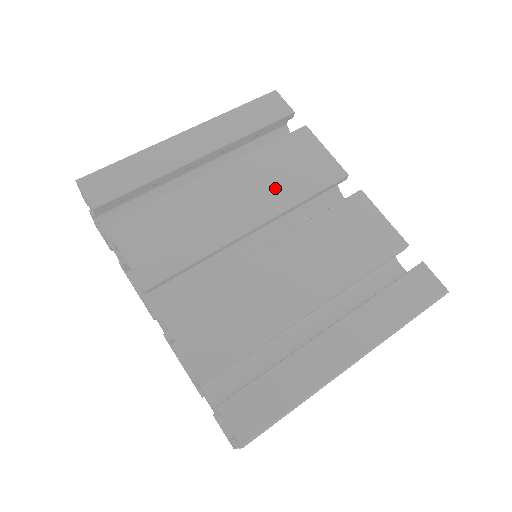
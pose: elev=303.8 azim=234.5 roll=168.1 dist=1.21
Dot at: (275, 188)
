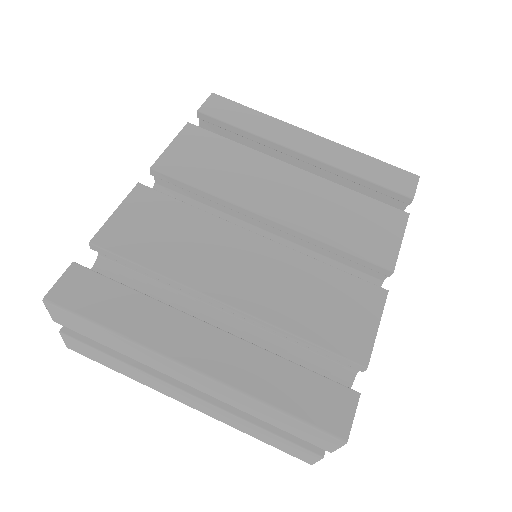
Dot at: (321, 216)
